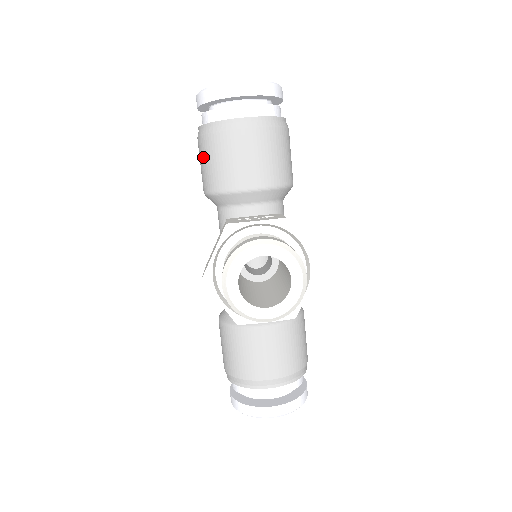
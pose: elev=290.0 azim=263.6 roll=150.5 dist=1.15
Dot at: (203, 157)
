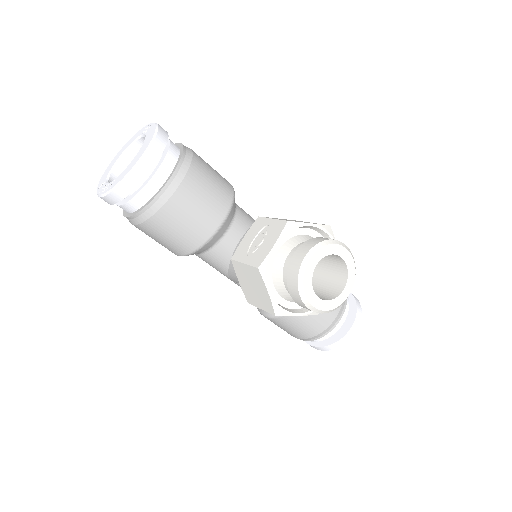
Dot at: (159, 235)
